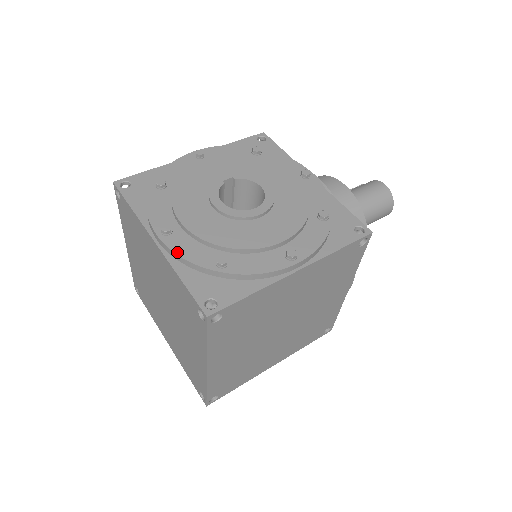
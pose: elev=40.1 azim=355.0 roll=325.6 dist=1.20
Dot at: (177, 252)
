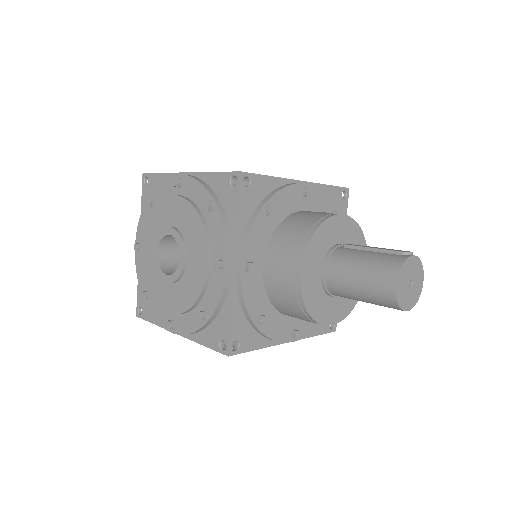
Dot at: (136, 268)
